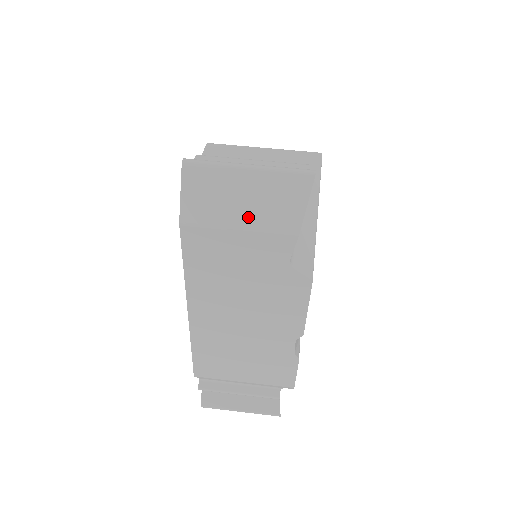
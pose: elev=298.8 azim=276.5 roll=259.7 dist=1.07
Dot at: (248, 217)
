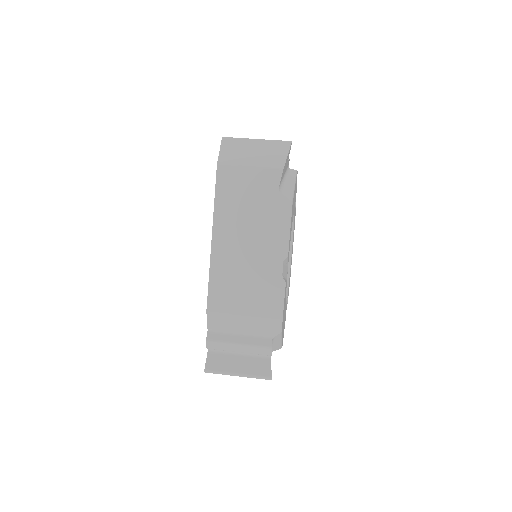
Dot at: (256, 160)
